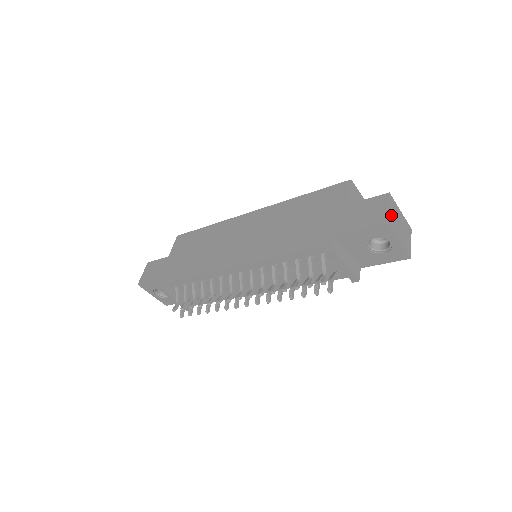
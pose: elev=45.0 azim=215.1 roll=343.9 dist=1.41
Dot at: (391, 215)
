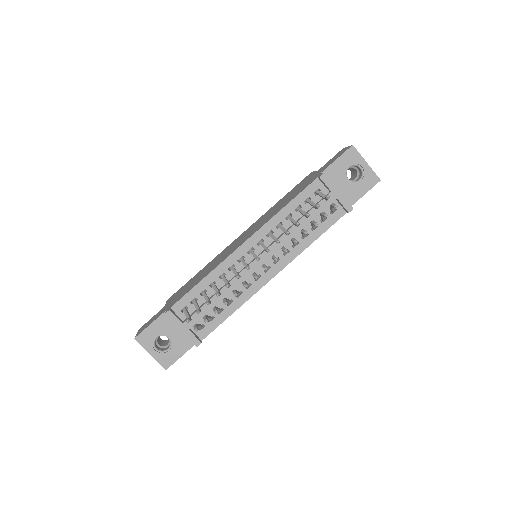
Dot at: occluded
